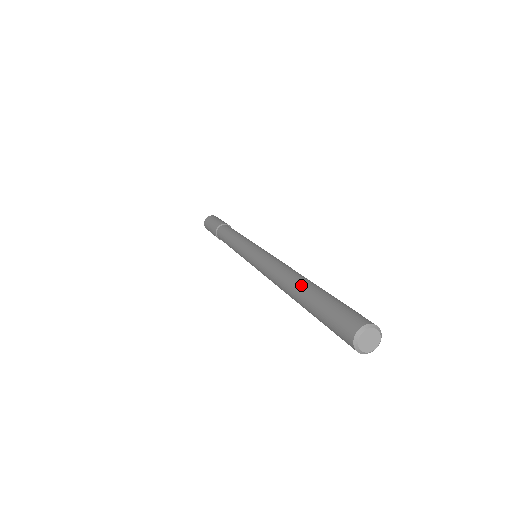
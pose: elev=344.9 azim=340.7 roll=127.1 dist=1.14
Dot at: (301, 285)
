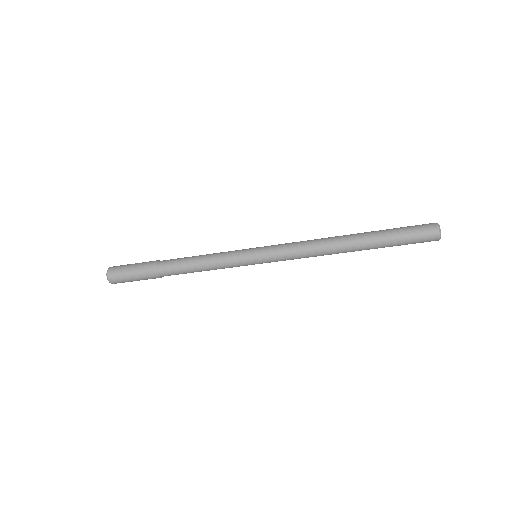
Dot at: occluded
